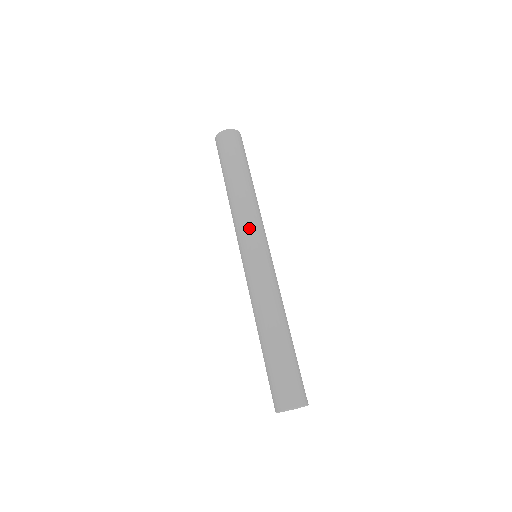
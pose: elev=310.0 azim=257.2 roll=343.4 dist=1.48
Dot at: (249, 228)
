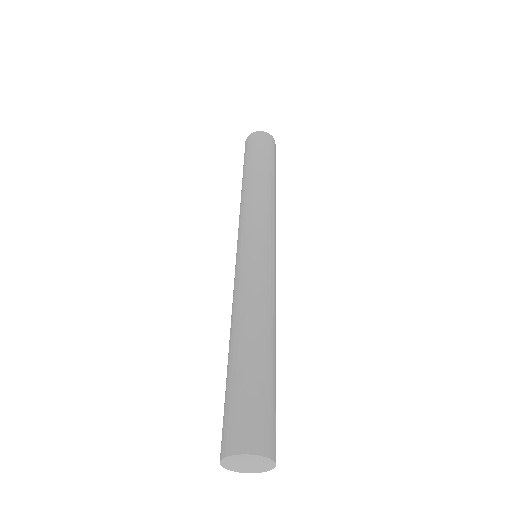
Dot at: (253, 219)
